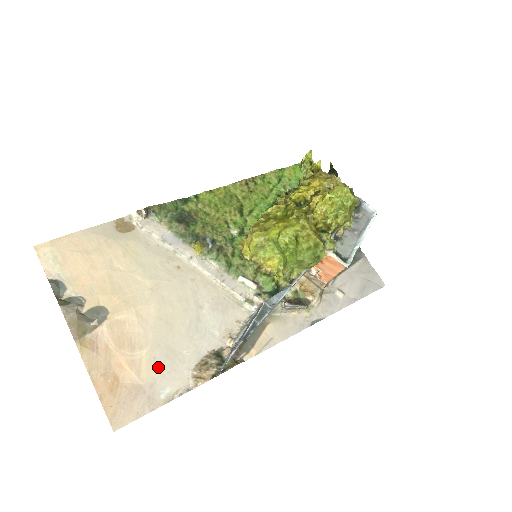
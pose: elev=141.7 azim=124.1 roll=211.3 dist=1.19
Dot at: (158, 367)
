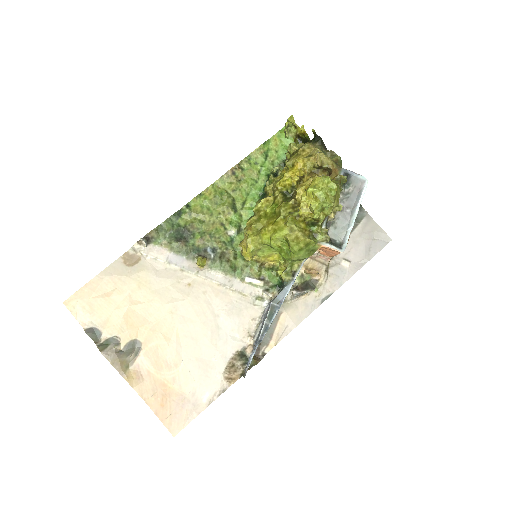
Dot at: (194, 378)
